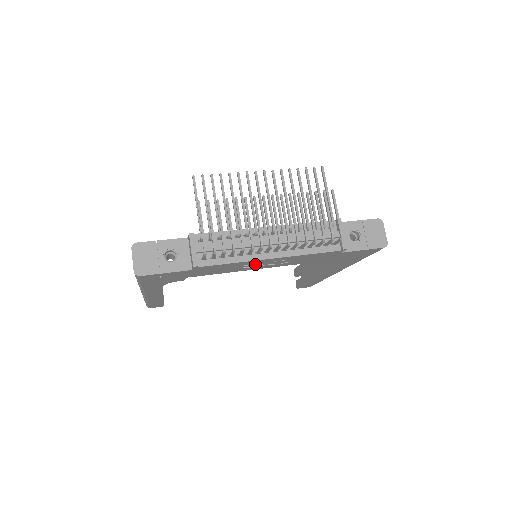
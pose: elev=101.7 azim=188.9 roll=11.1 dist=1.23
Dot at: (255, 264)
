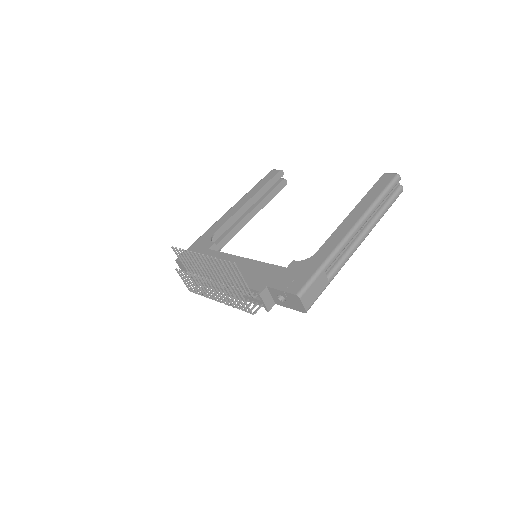
Dot at: occluded
